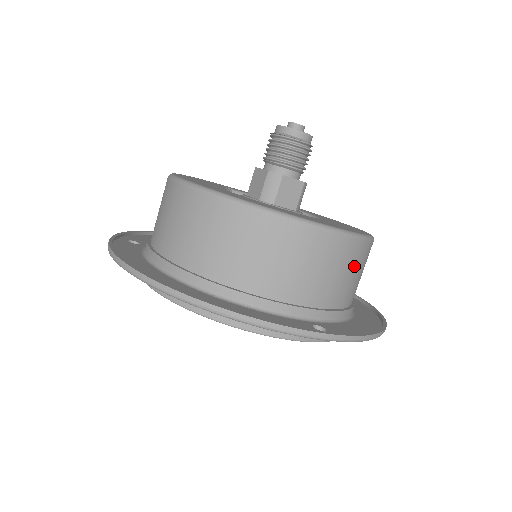
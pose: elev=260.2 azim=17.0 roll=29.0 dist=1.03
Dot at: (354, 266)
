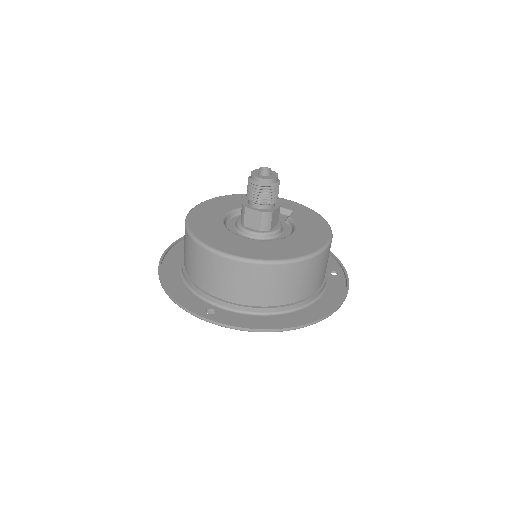
Dot at: (249, 279)
